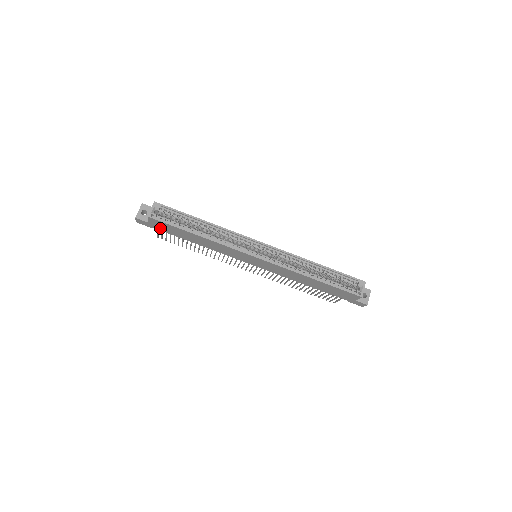
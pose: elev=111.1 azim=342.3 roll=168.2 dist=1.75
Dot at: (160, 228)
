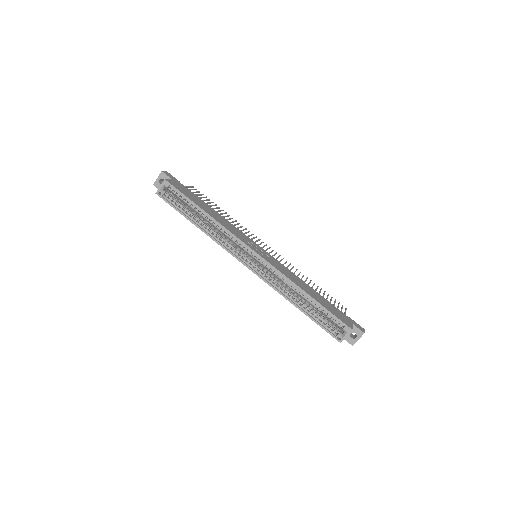
Dot at: occluded
